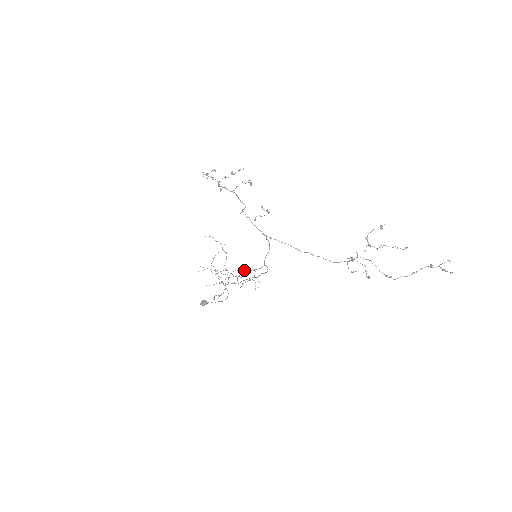
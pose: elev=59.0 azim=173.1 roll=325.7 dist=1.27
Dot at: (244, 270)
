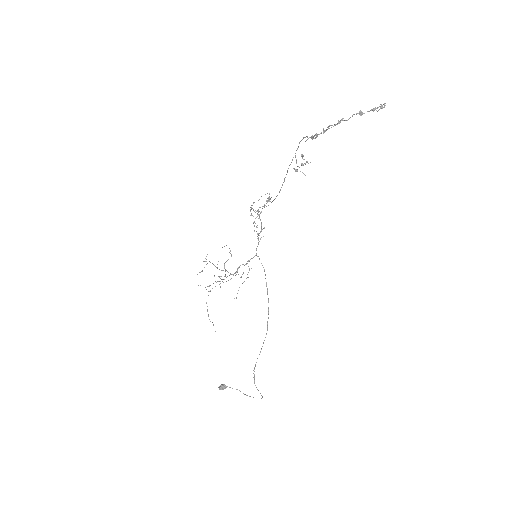
Dot at: (239, 266)
